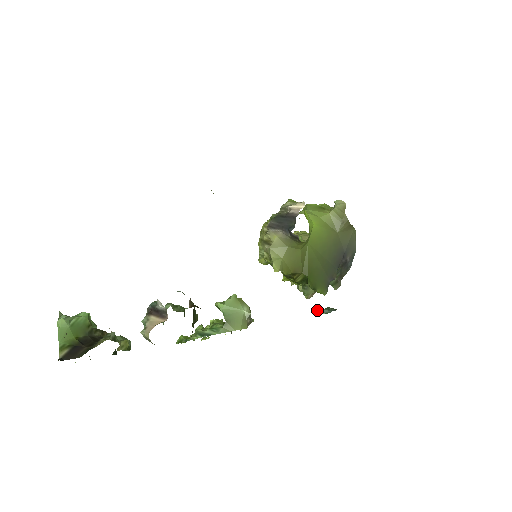
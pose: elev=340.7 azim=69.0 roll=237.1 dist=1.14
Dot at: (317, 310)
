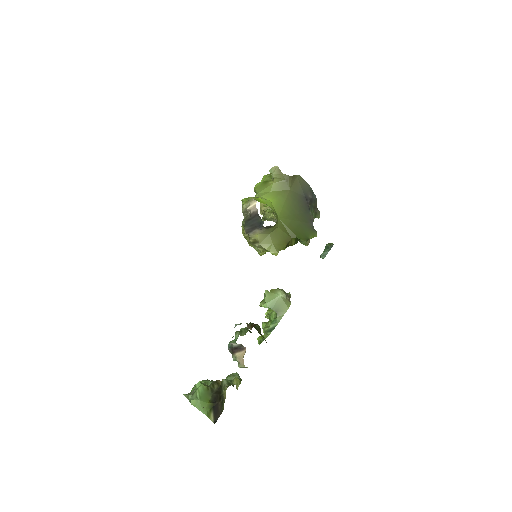
Dot at: (321, 256)
